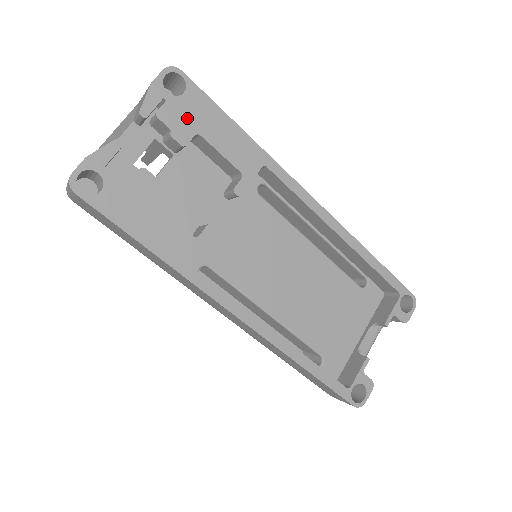
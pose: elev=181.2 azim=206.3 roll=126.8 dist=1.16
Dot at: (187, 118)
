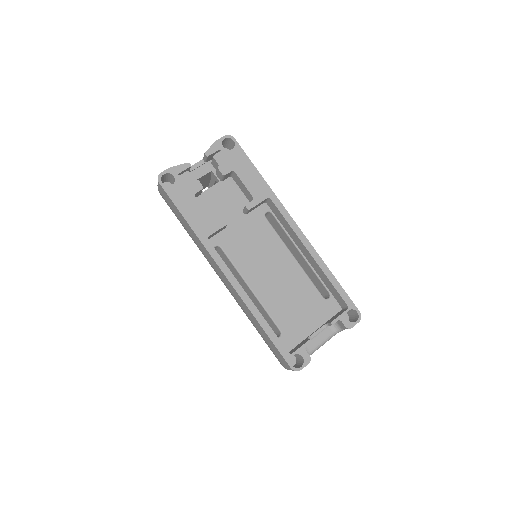
Dot at: (230, 162)
